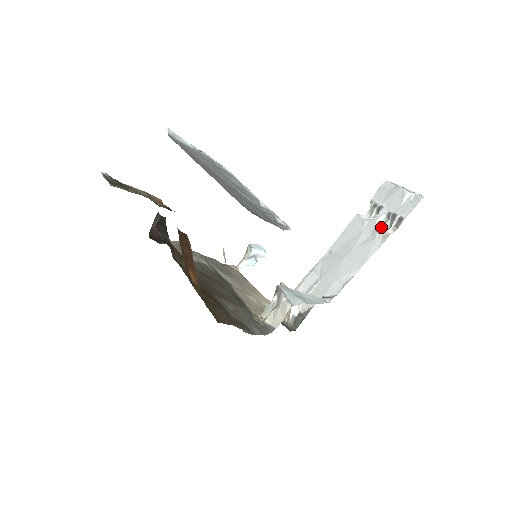
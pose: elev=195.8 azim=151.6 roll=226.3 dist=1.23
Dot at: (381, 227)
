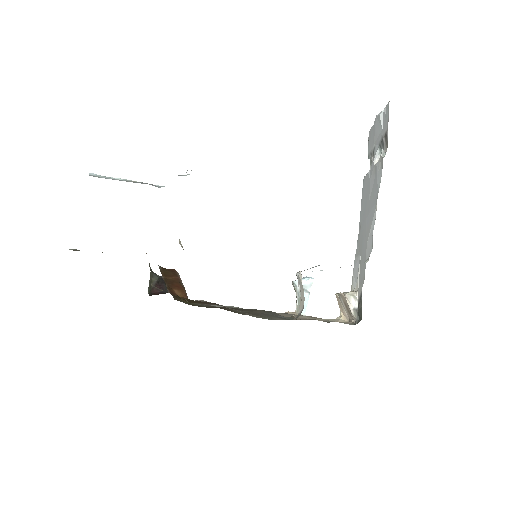
Dot at: occluded
